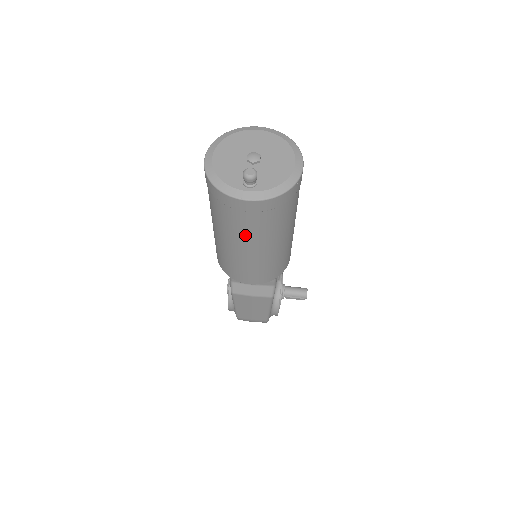
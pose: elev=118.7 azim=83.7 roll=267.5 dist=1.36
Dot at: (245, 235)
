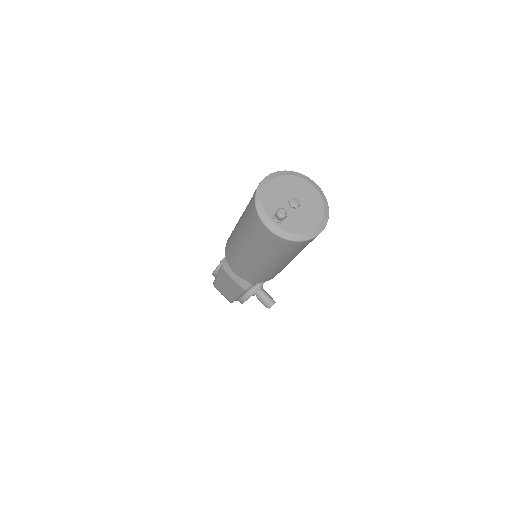
Dot at: (252, 244)
